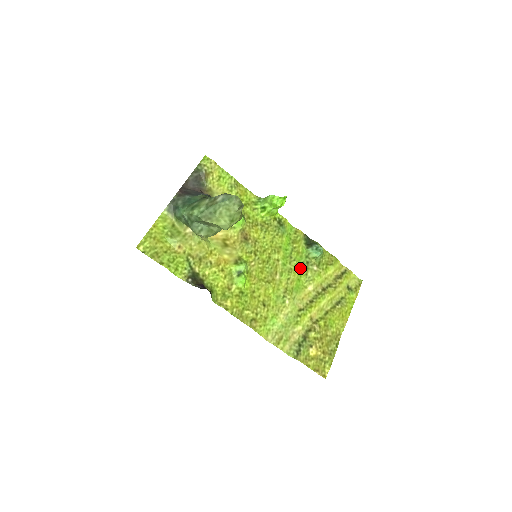
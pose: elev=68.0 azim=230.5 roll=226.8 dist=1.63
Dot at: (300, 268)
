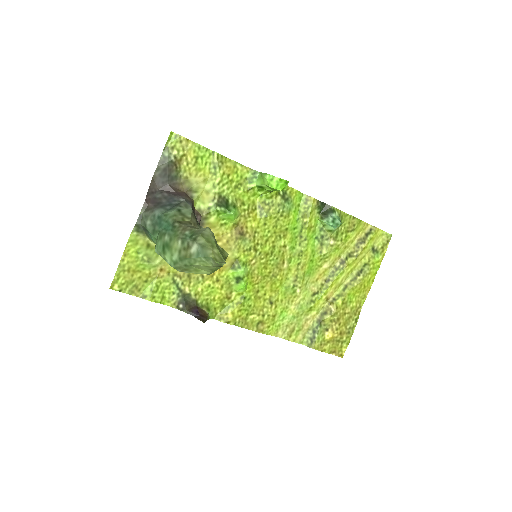
Dot at: (313, 246)
